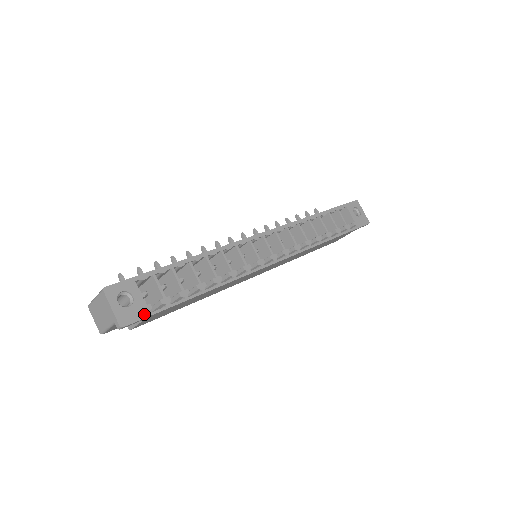
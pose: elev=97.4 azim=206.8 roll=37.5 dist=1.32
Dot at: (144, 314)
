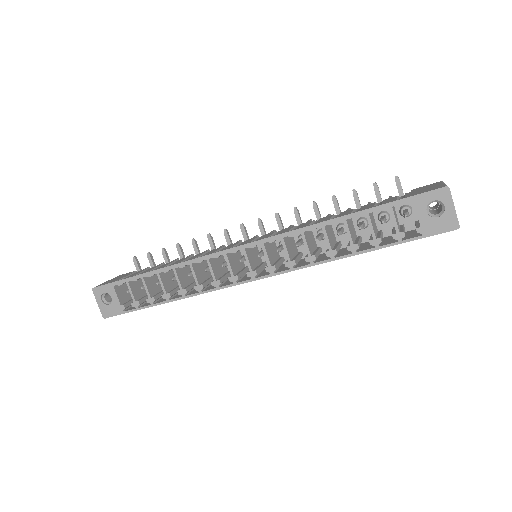
Dot at: (119, 312)
